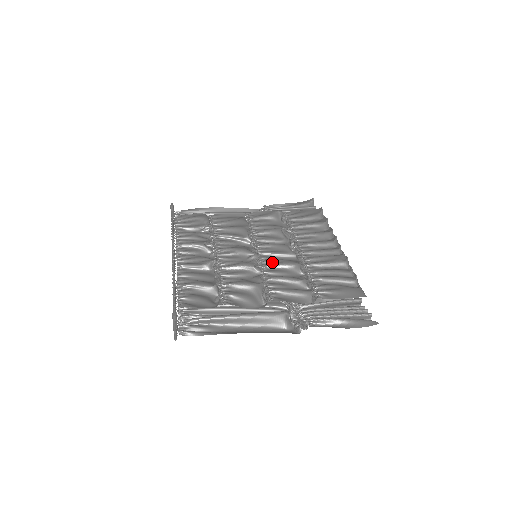
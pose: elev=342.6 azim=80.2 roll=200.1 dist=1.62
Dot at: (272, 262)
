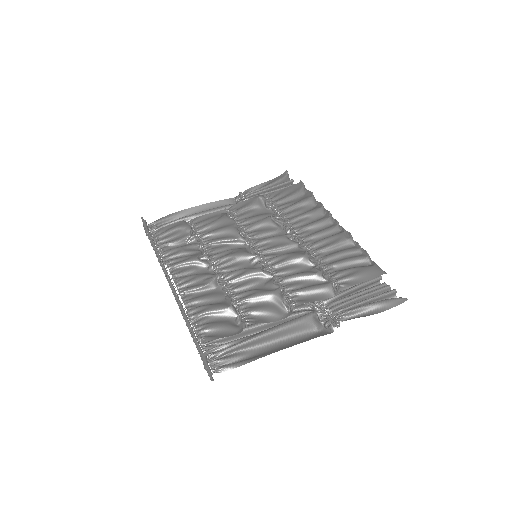
Dot at: (277, 260)
